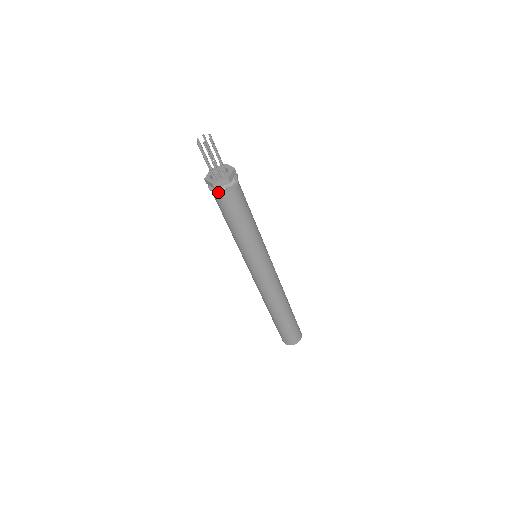
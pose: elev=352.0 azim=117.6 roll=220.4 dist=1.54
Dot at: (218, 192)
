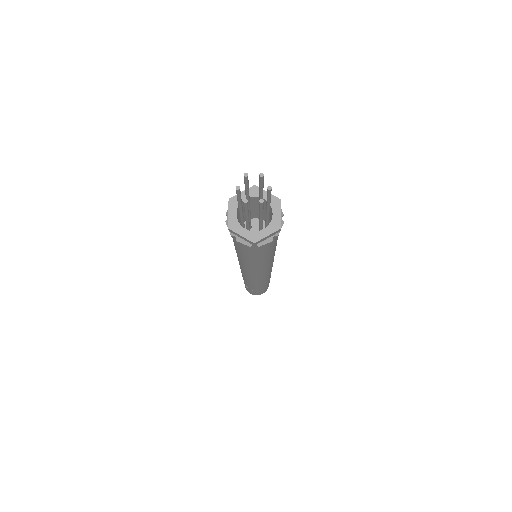
Dot at: occluded
